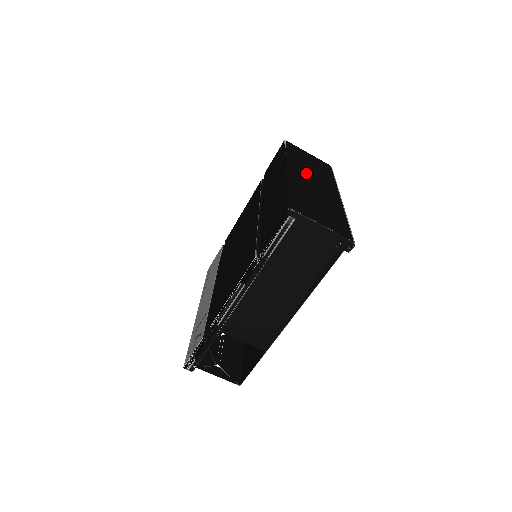
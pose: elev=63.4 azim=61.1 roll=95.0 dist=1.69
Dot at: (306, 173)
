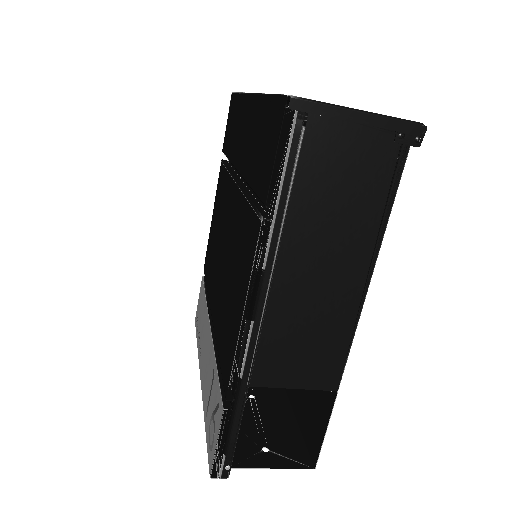
Dot at: occluded
